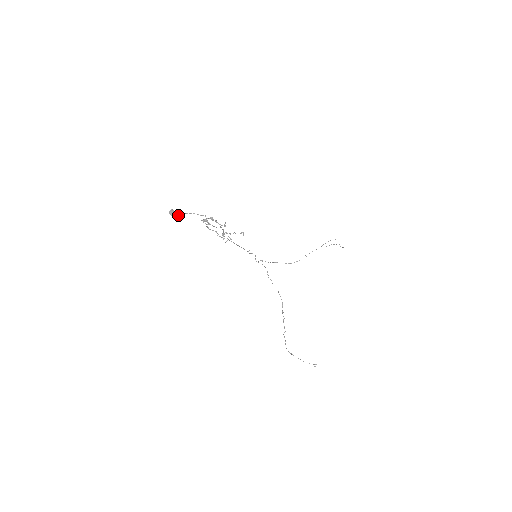
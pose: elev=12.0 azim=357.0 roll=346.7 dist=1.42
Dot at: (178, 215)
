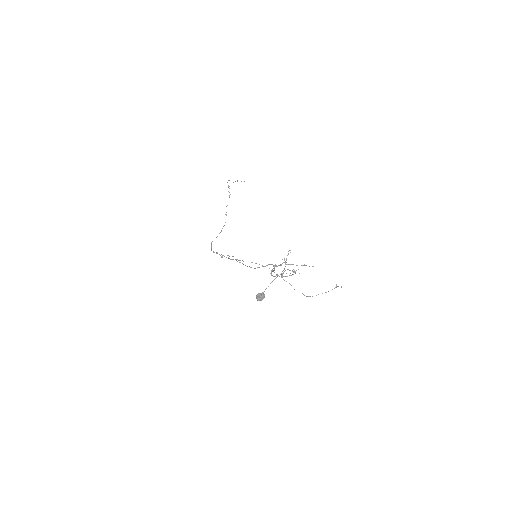
Dot at: (264, 294)
